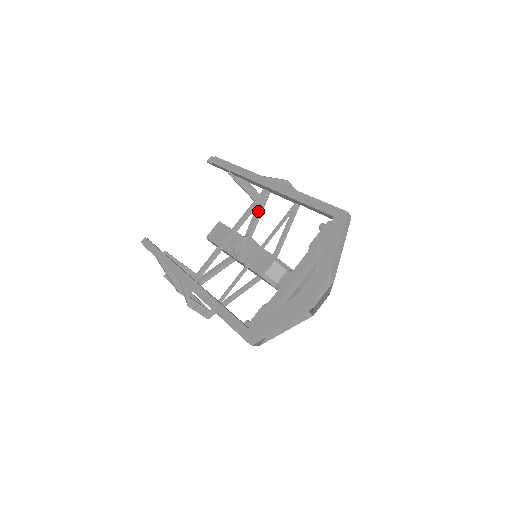
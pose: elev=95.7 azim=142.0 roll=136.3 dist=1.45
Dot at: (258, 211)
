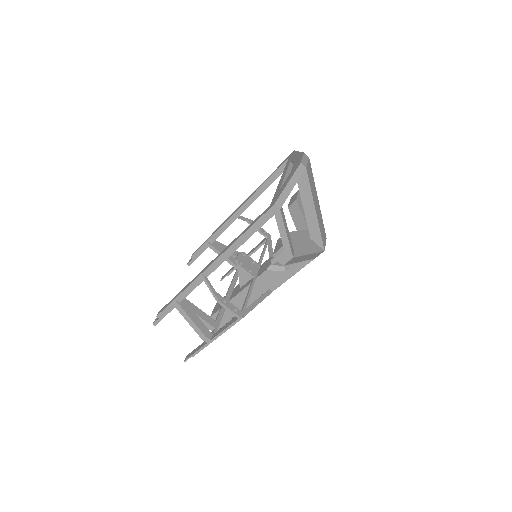
Dot at: occluded
